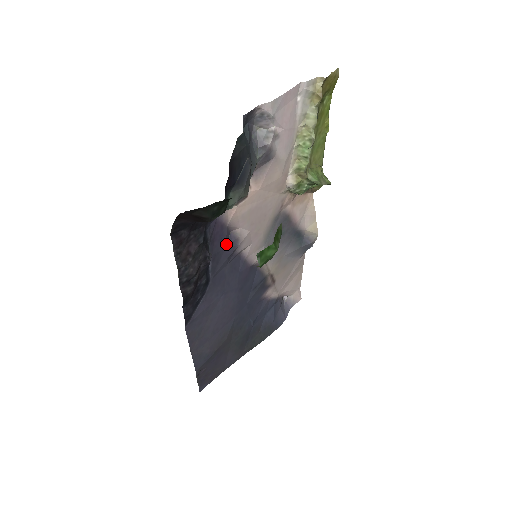
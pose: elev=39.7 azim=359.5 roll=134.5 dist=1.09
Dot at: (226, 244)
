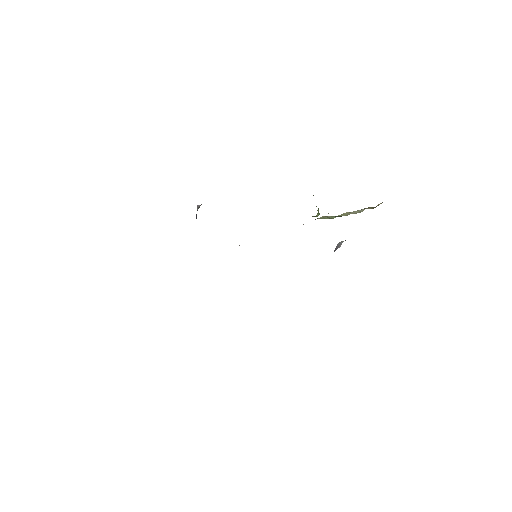
Dot at: occluded
